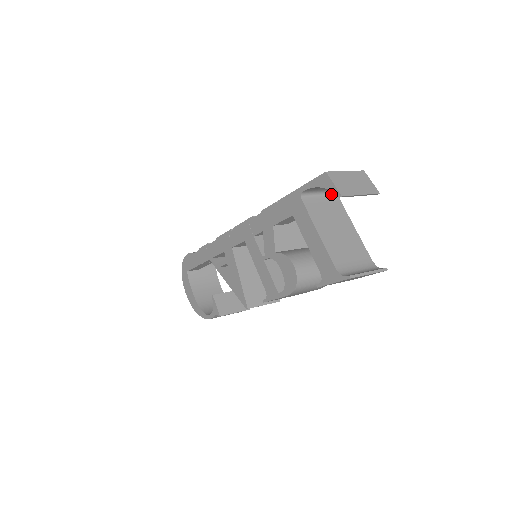
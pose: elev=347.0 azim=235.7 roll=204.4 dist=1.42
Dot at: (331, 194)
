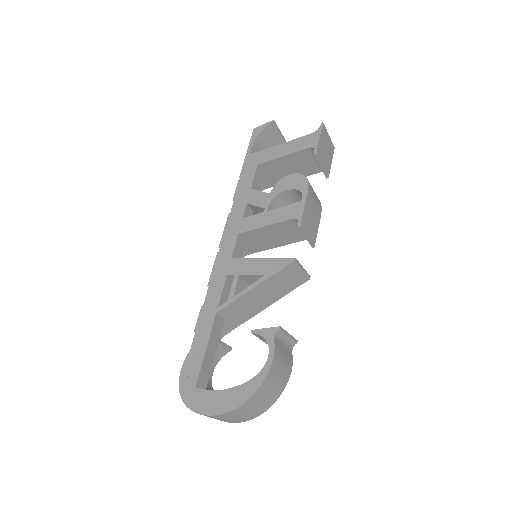
Dot at: occluded
